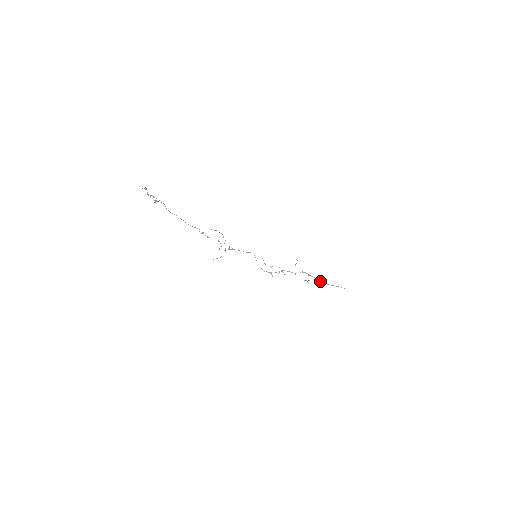
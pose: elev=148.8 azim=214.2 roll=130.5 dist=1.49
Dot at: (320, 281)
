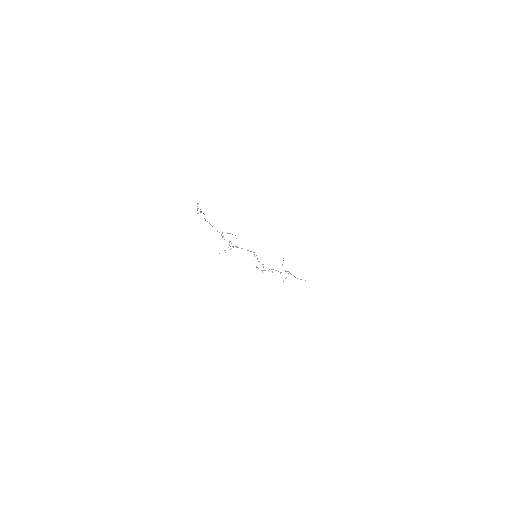
Dot at: (295, 277)
